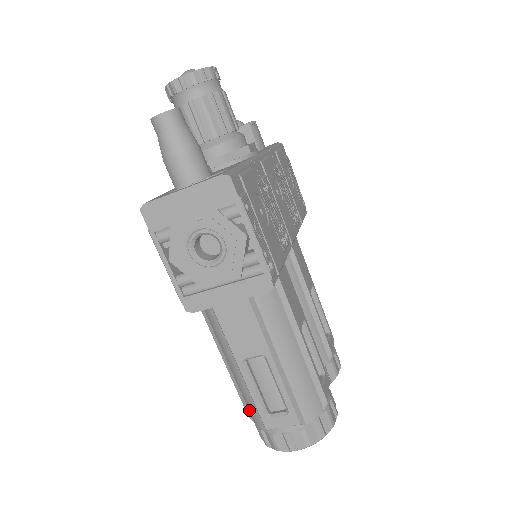
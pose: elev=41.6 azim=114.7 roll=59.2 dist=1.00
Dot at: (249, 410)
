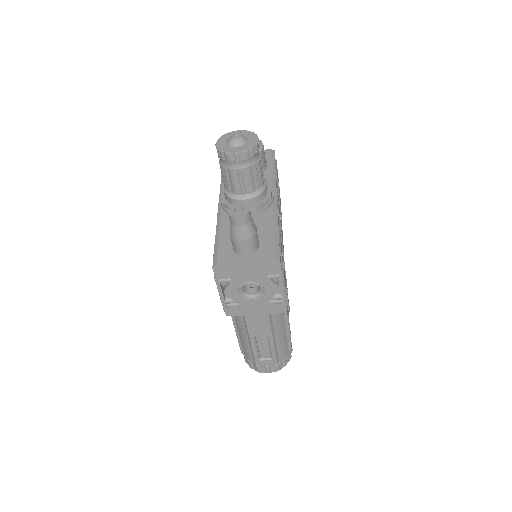
Dot at: (244, 352)
